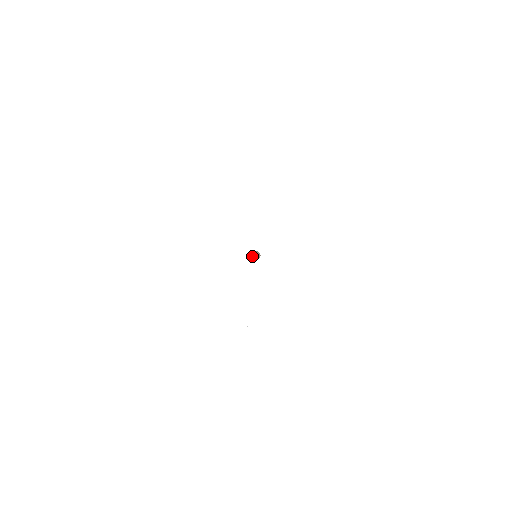
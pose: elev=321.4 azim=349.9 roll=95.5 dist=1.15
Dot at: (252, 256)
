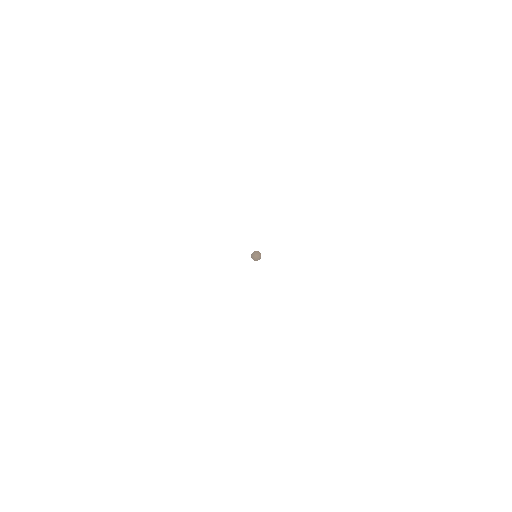
Dot at: (252, 253)
